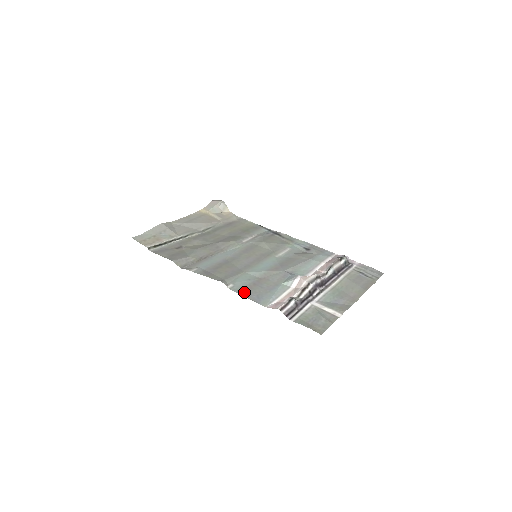
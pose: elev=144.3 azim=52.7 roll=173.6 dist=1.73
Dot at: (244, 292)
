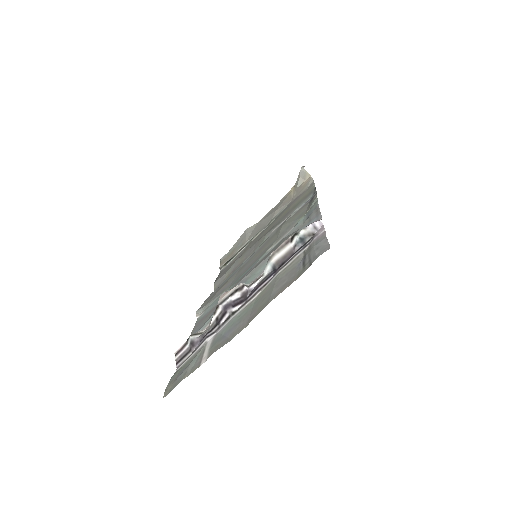
Dot at: (198, 324)
